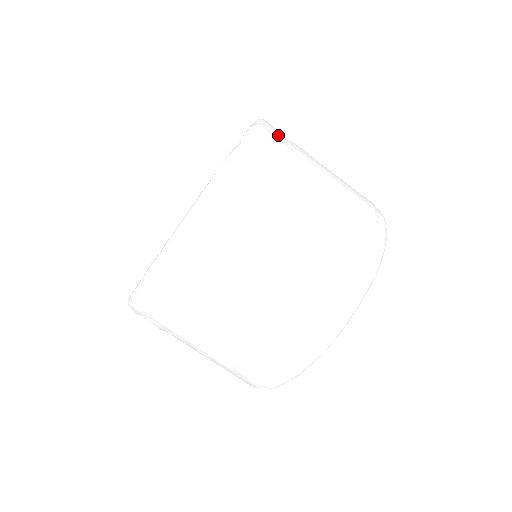
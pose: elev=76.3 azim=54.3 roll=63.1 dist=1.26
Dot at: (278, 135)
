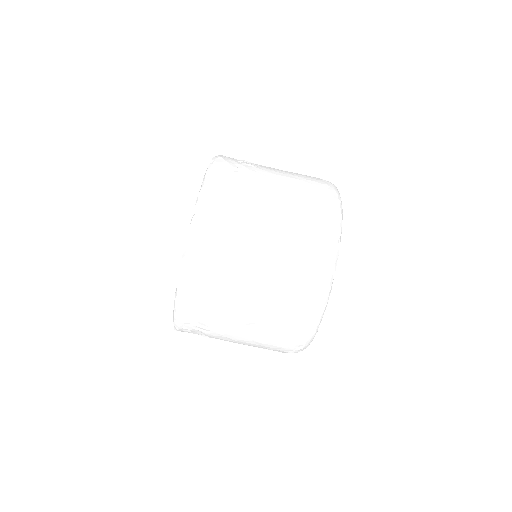
Dot at: occluded
